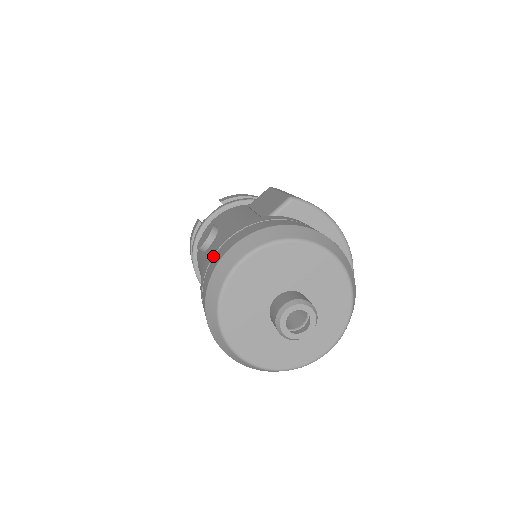
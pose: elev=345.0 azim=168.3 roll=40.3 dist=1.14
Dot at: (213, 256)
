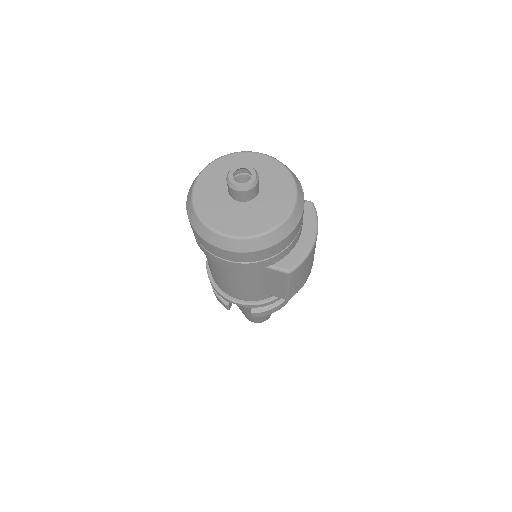
Dot at: occluded
